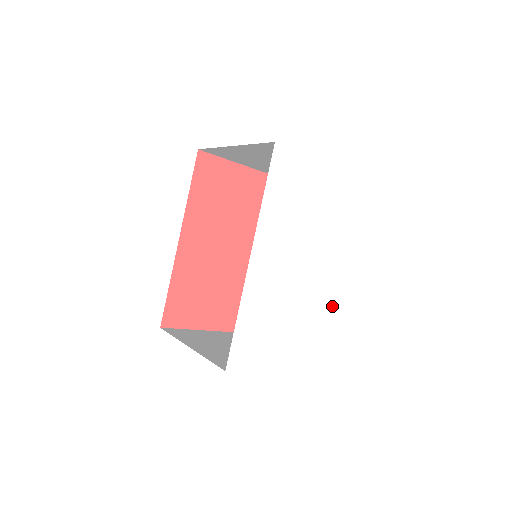
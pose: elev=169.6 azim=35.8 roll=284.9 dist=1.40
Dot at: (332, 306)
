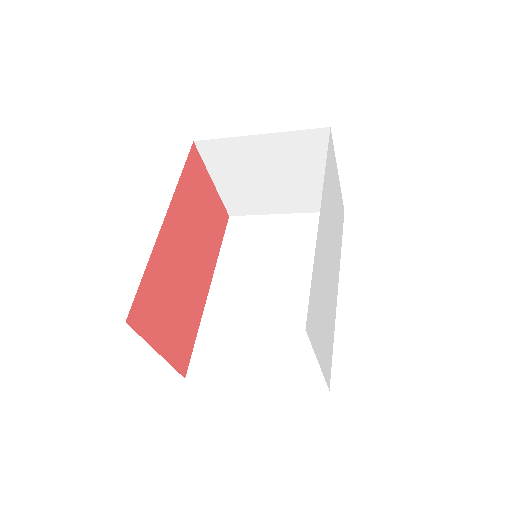
Dot at: occluded
